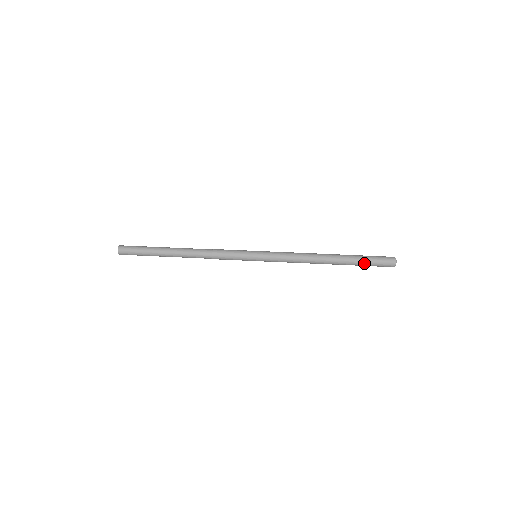
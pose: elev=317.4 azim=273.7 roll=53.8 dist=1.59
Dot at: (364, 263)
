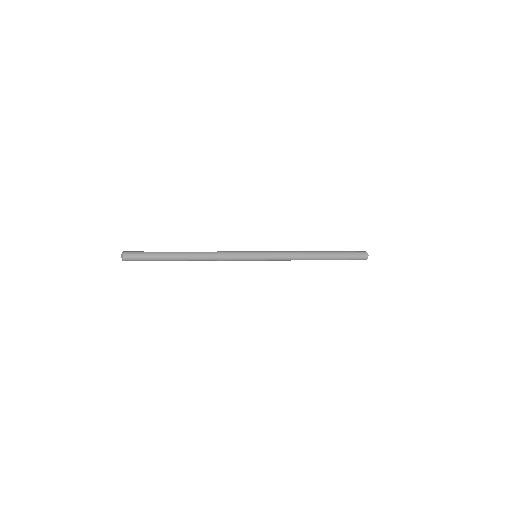
Dot at: (344, 253)
